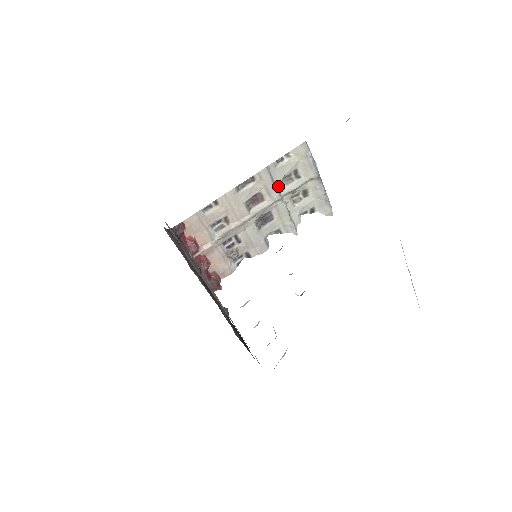
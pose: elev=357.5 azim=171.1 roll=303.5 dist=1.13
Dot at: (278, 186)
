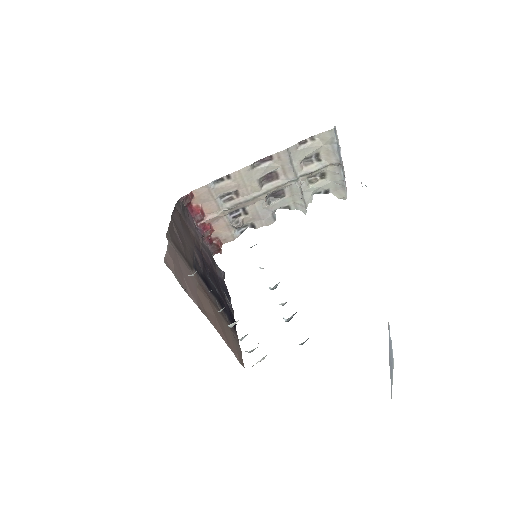
Dot at: (296, 167)
